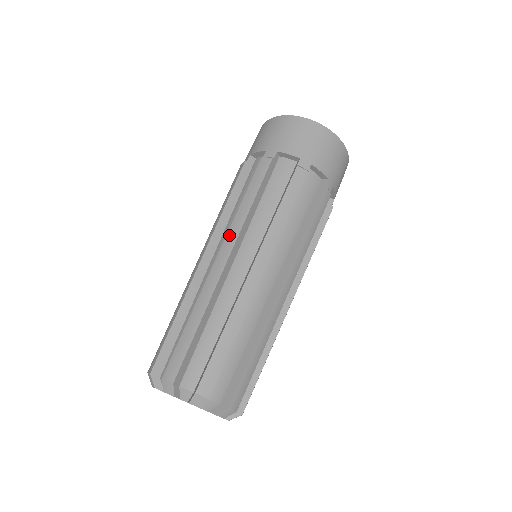
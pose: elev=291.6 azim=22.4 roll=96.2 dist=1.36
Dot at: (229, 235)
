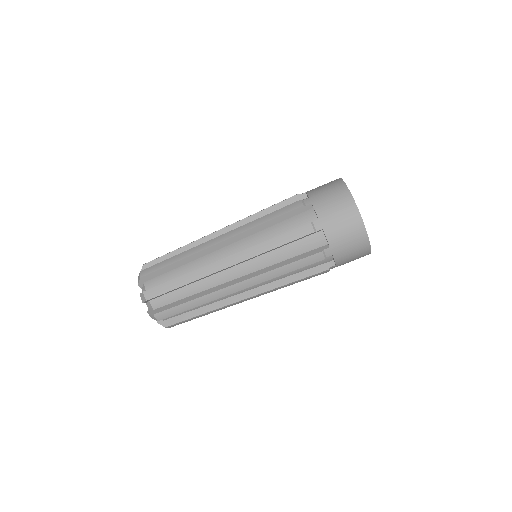
Dot at: (255, 279)
